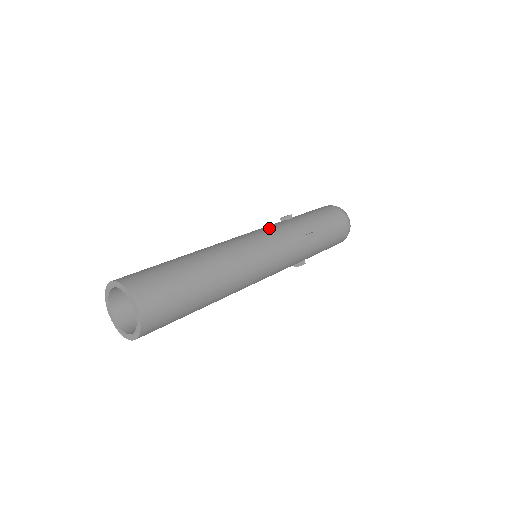
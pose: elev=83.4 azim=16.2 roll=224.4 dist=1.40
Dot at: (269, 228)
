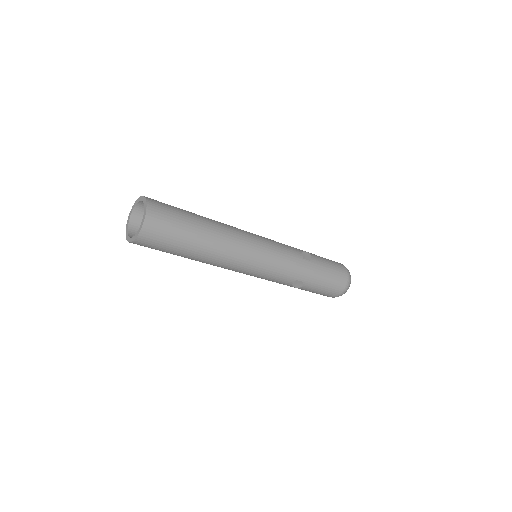
Dot at: occluded
